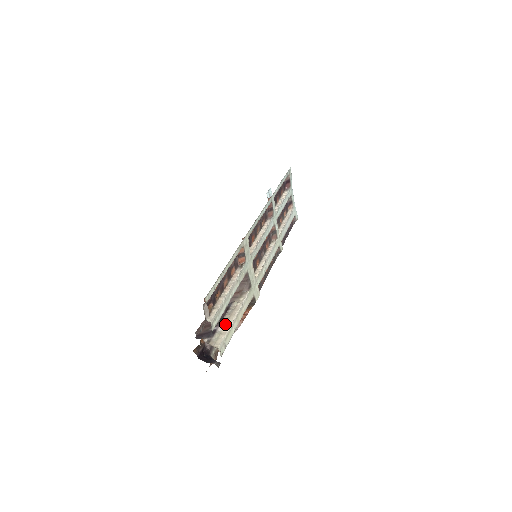
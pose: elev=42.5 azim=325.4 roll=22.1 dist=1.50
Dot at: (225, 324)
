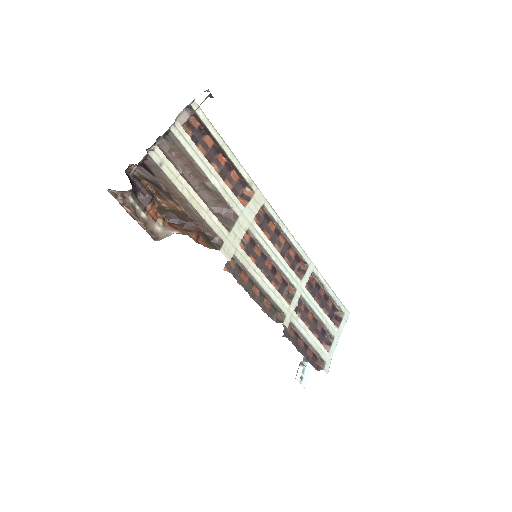
Dot at: (180, 170)
